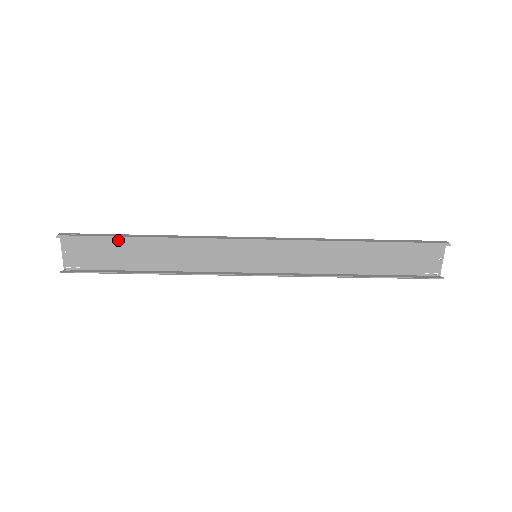
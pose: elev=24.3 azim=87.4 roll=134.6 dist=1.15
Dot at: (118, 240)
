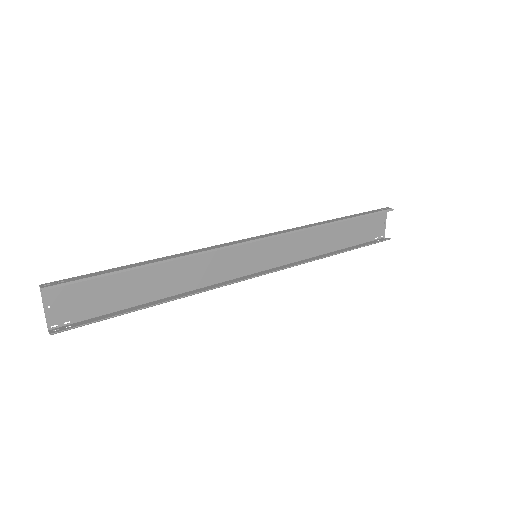
Dot at: (116, 275)
